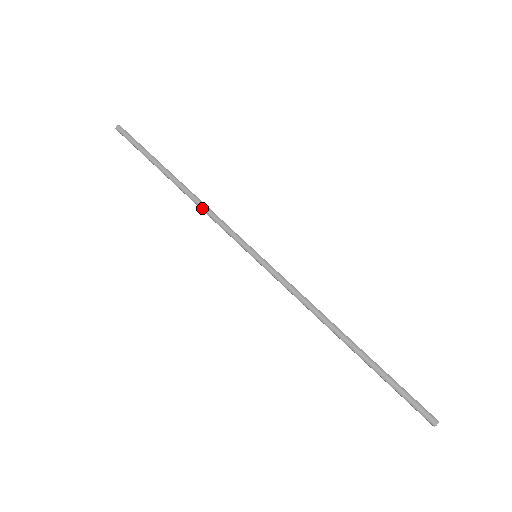
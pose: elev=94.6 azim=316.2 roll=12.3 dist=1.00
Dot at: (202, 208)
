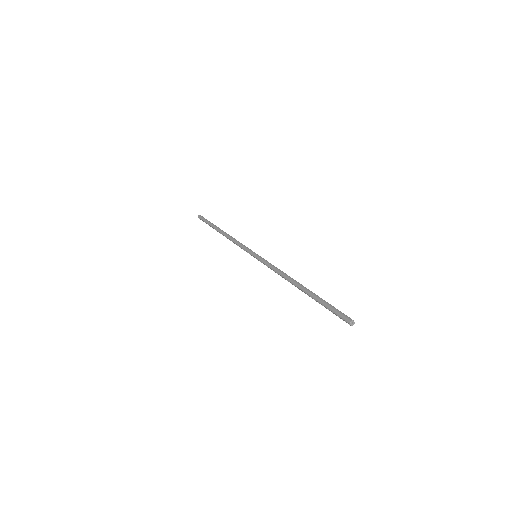
Dot at: (231, 240)
